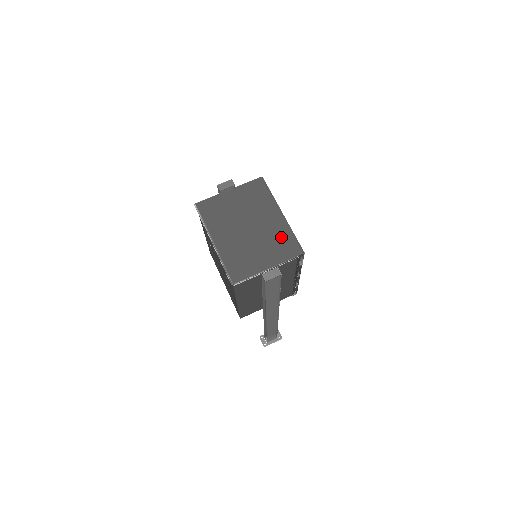
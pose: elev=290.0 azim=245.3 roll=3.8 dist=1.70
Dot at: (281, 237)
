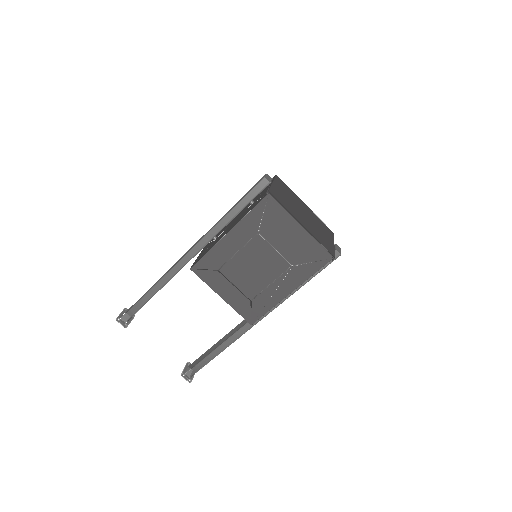
Dot at: (319, 222)
